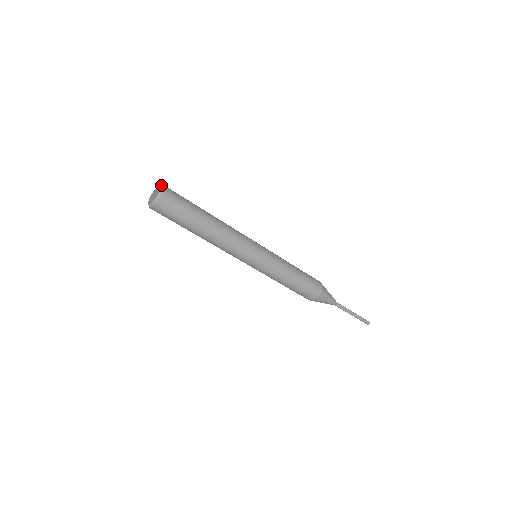
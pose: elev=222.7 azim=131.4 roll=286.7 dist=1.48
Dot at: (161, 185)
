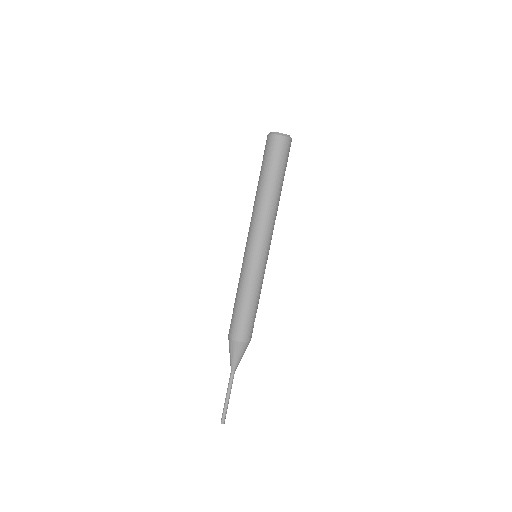
Dot at: occluded
